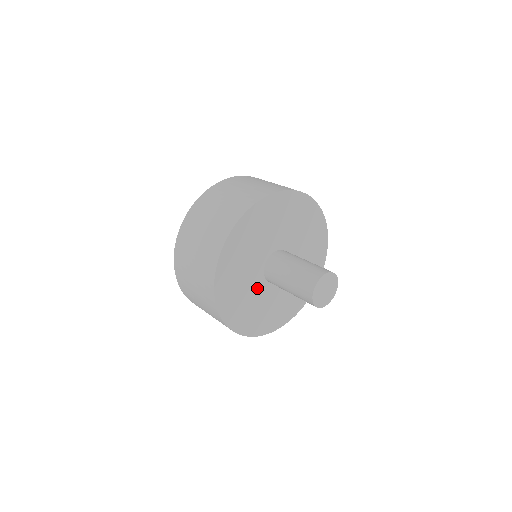
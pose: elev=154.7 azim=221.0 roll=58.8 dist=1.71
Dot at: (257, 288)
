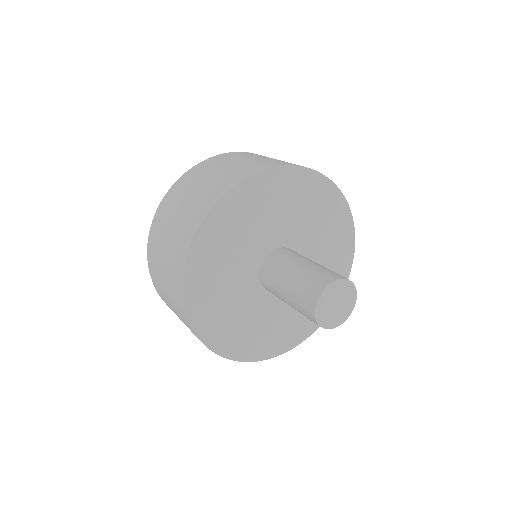
Dot at: (271, 306)
